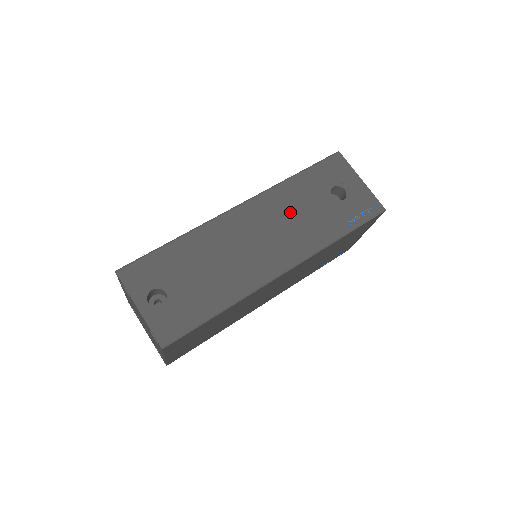
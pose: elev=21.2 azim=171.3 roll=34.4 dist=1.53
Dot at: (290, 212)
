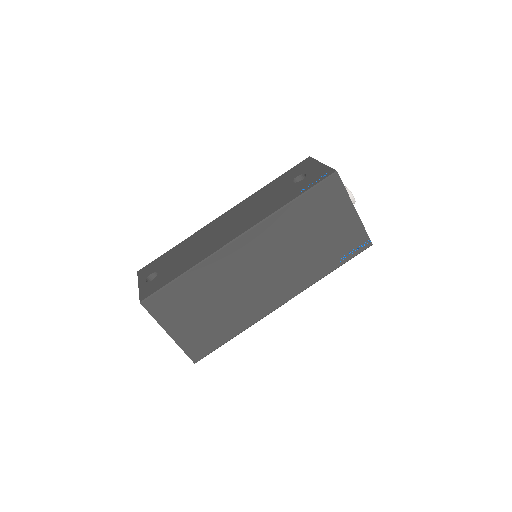
Dot at: (257, 203)
